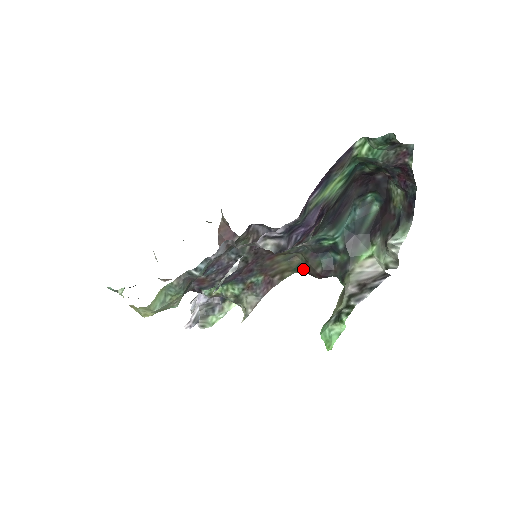
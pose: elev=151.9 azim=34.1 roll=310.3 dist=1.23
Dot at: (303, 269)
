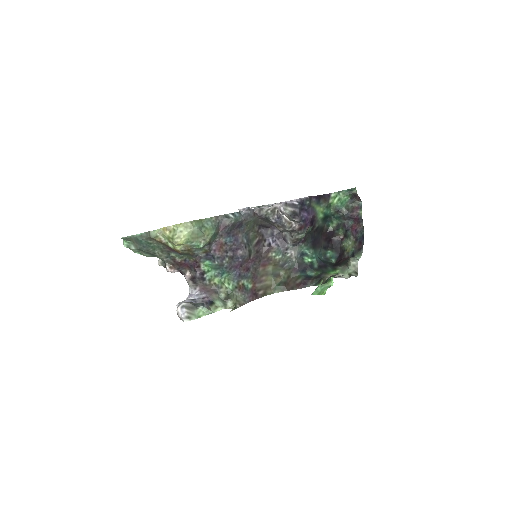
Dot at: (284, 285)
